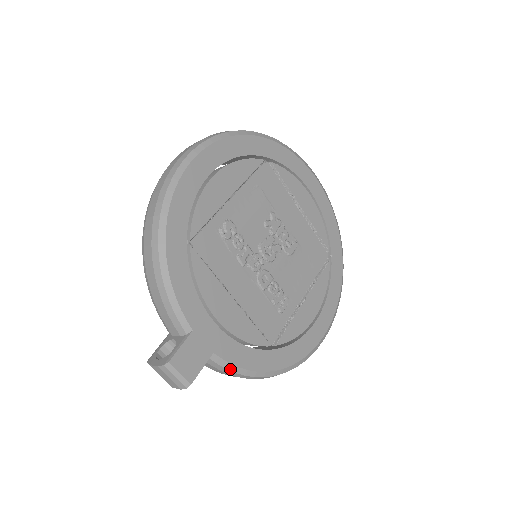
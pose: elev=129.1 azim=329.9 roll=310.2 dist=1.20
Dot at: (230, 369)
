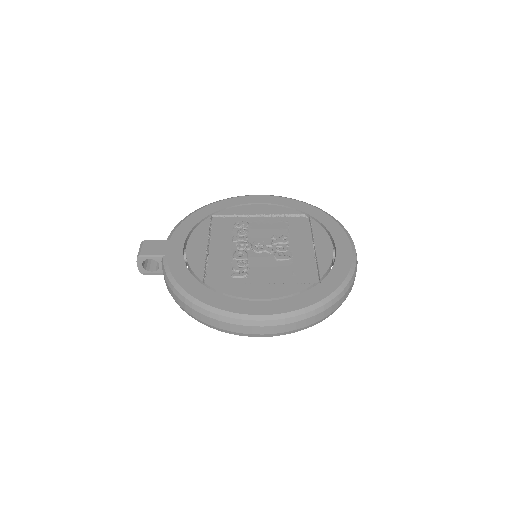
Dot at: (166, 270)
